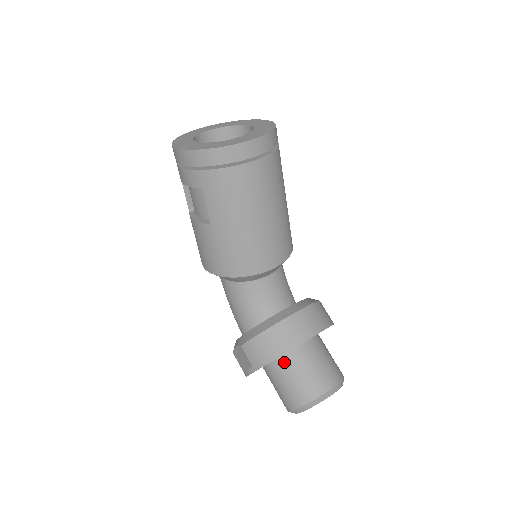
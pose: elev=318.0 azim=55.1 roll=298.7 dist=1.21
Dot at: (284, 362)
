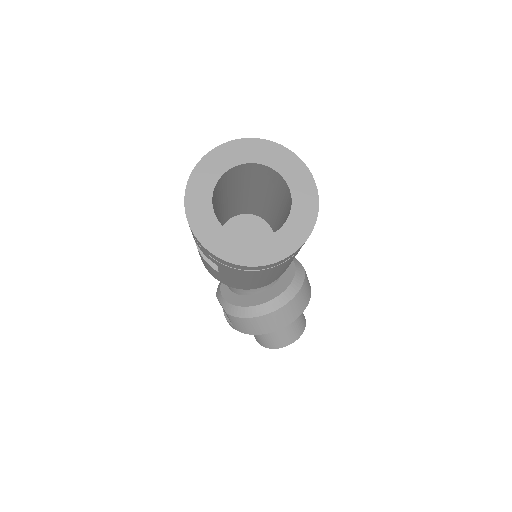
Dot at: occluded
